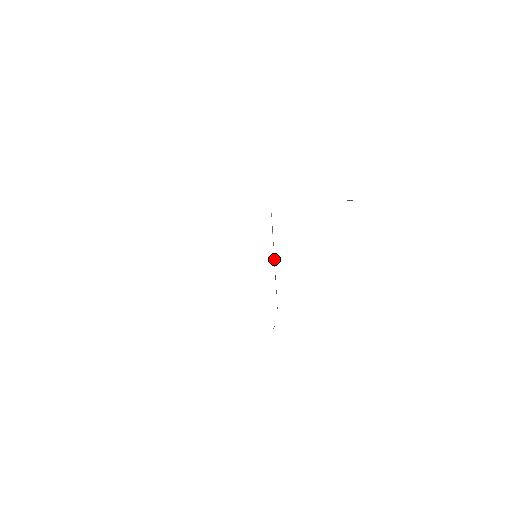
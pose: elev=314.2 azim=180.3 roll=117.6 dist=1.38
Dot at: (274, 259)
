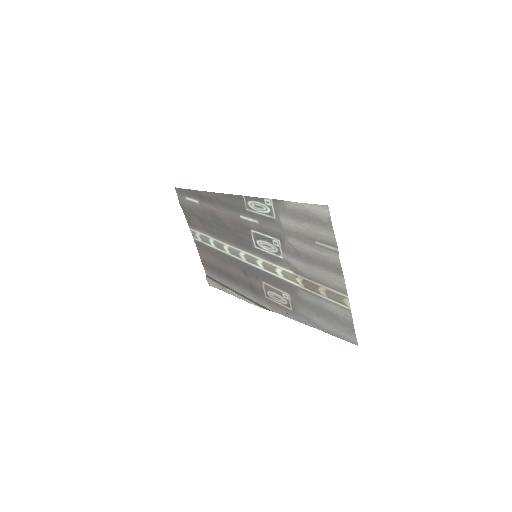
Dot at: (239, 293)
